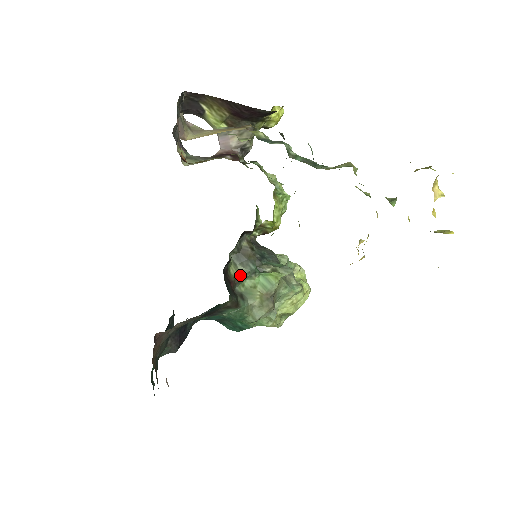
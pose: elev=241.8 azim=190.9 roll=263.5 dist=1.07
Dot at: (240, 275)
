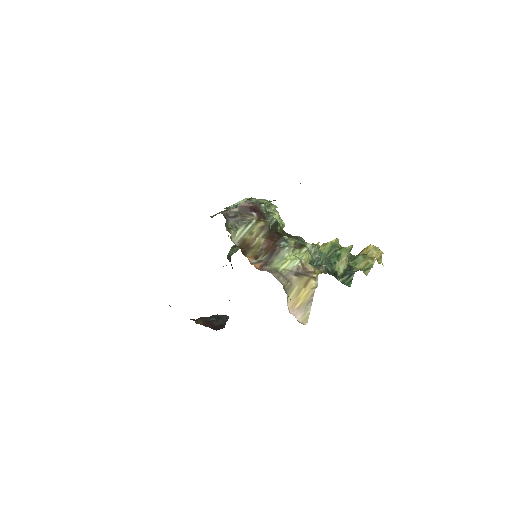
Dot at: occluded
